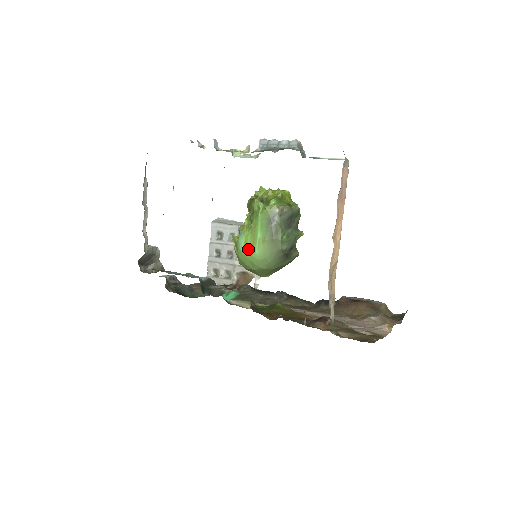
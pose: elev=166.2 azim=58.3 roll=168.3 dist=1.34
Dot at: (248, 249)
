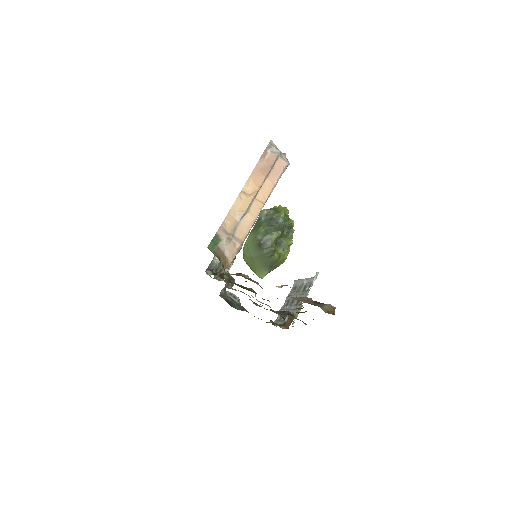
Dot at: occluded
